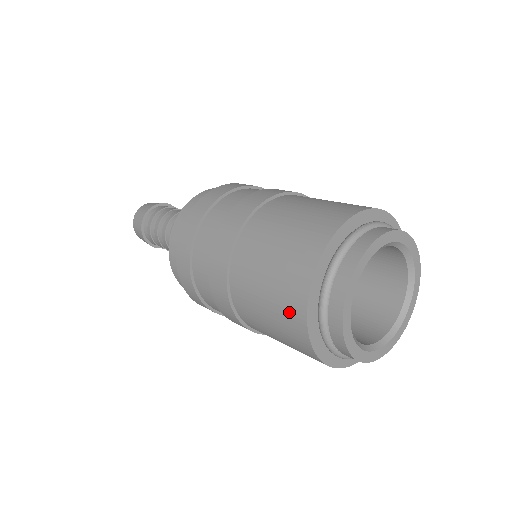
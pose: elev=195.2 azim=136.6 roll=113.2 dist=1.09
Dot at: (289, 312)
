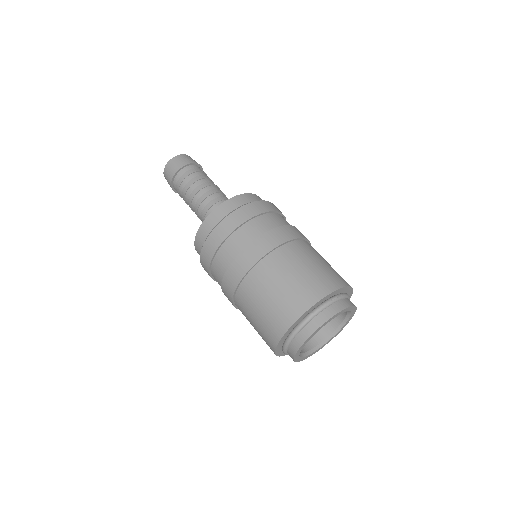
Dot at: (274, 326)
